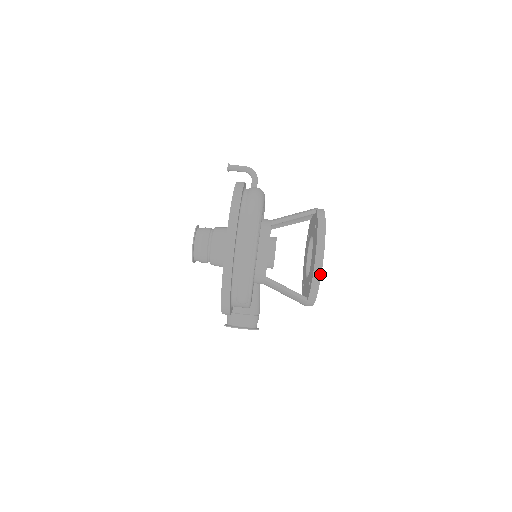
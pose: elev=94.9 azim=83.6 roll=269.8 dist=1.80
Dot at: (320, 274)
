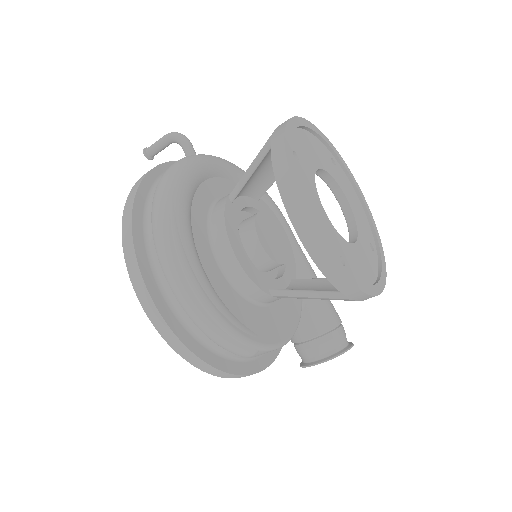
Dot at: (322, 250)
